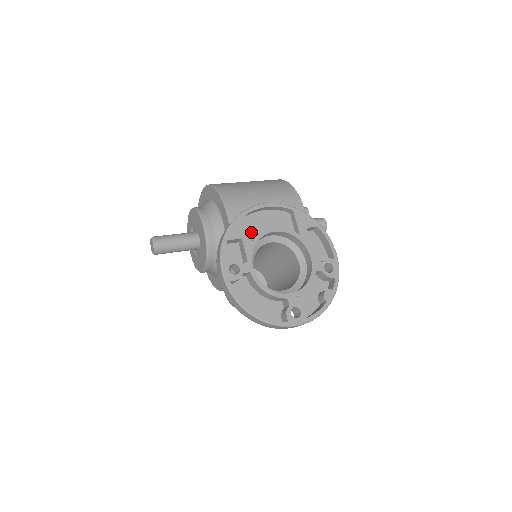
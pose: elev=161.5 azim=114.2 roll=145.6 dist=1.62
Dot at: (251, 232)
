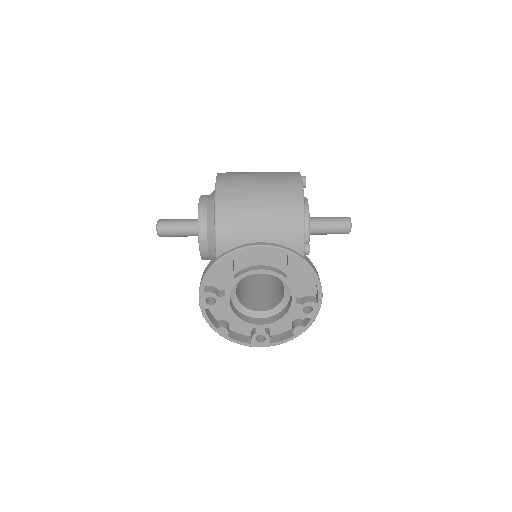
Dot at: (238, 265)
